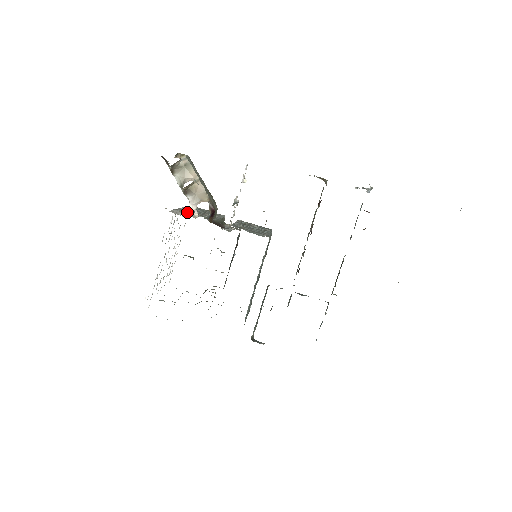
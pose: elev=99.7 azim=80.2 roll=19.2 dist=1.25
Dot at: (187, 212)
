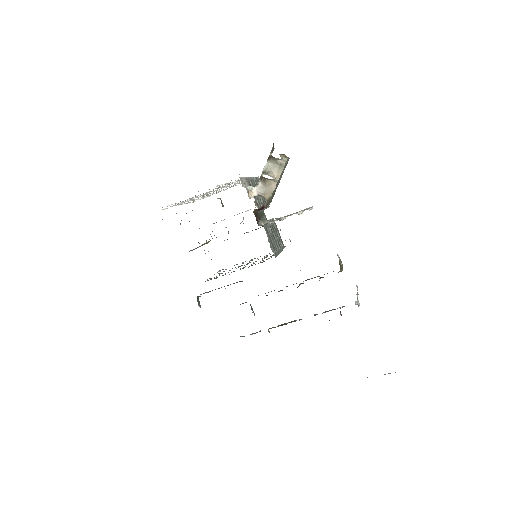
Dot at: (249, 191)
